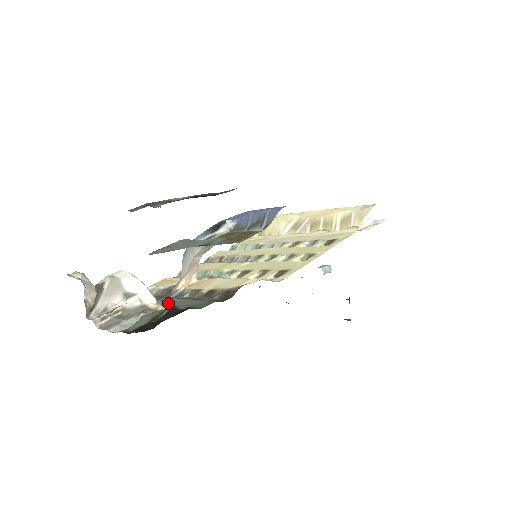
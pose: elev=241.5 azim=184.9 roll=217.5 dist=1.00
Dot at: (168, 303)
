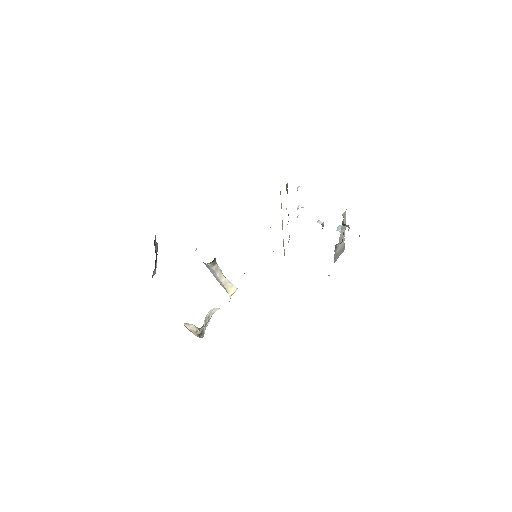
Dot at: occluded
